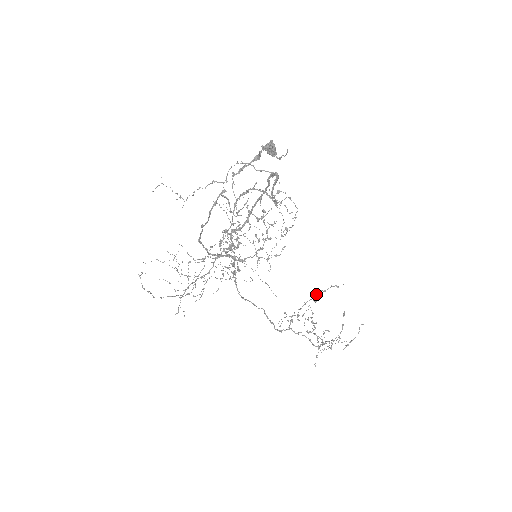
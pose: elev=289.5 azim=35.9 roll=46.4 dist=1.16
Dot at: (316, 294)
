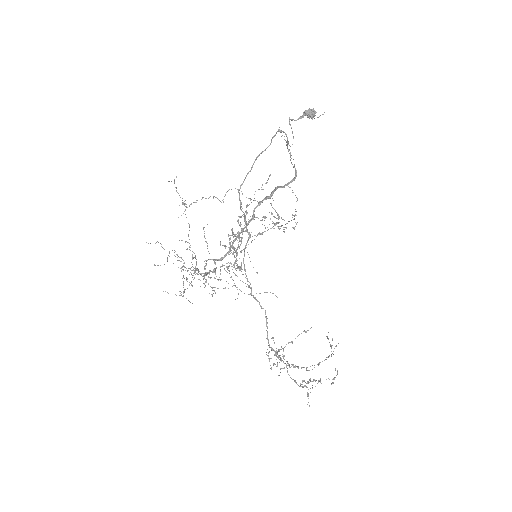
Dot at: occluded
